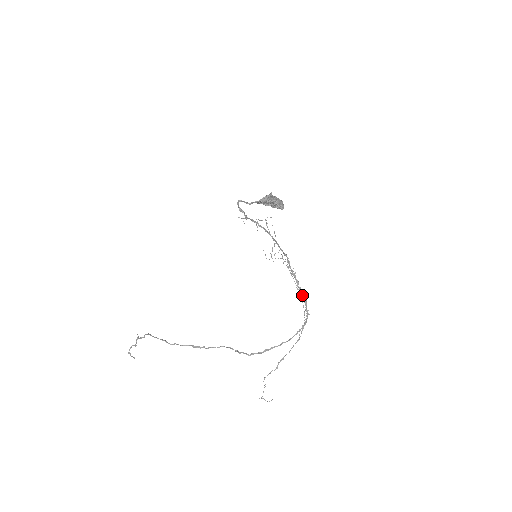
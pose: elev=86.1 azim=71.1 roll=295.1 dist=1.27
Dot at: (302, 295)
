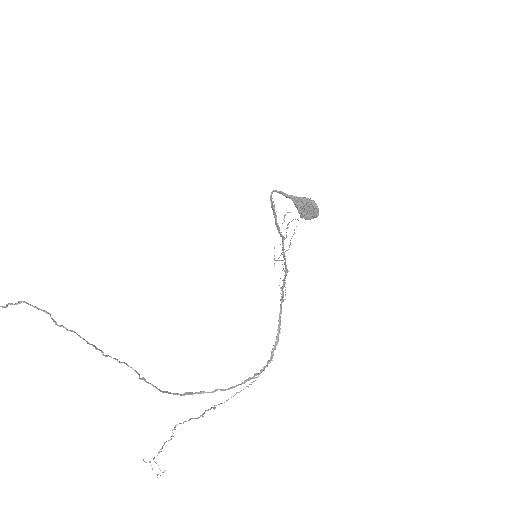
Dot at: (280, 328)
